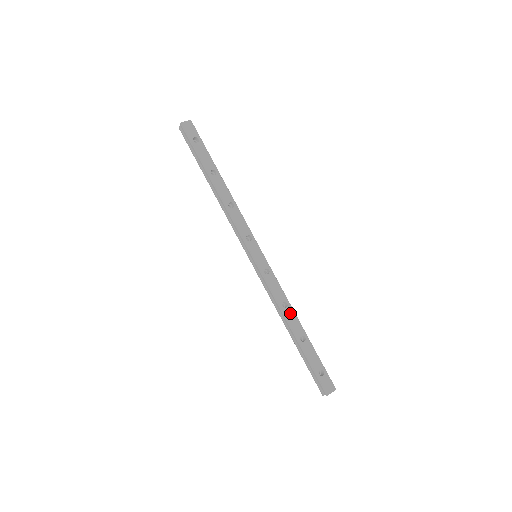
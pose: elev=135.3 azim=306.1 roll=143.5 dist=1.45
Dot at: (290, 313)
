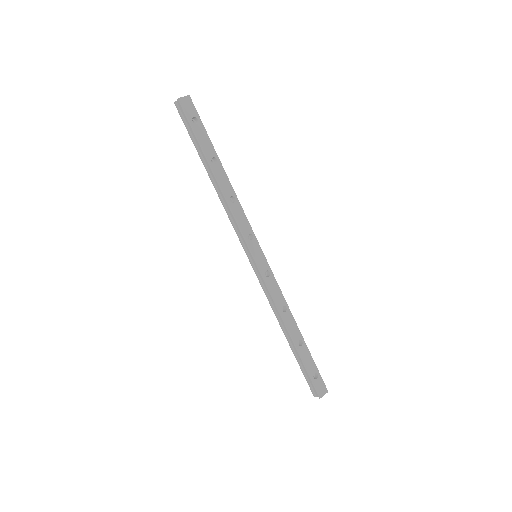
Dot at: (289, 317)
